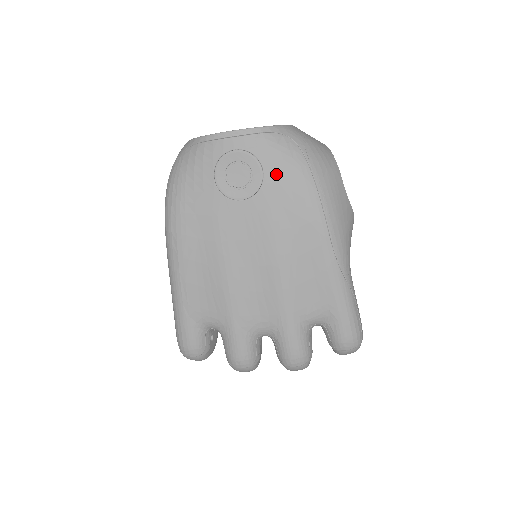
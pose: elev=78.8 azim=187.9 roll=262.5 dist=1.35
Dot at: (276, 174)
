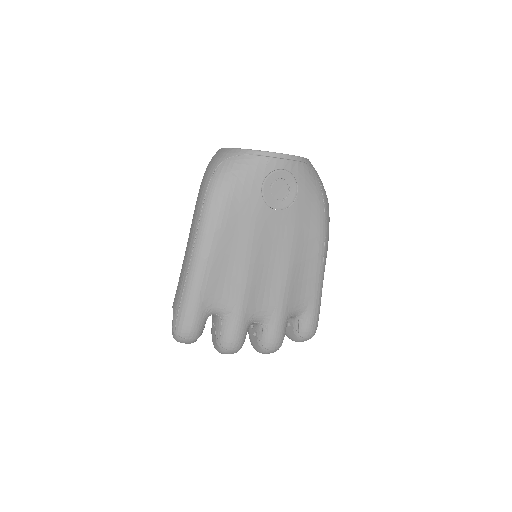
Dot at: (305, 196)
